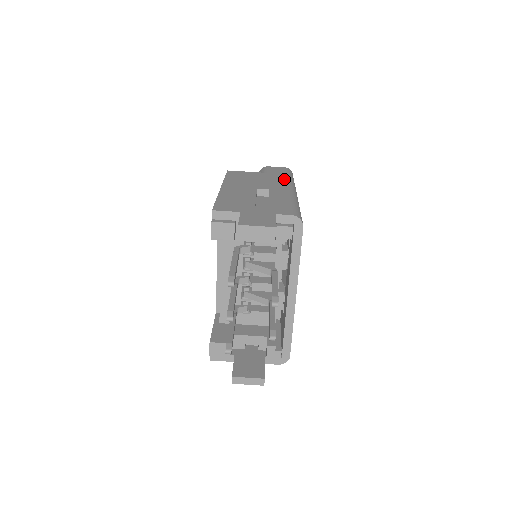
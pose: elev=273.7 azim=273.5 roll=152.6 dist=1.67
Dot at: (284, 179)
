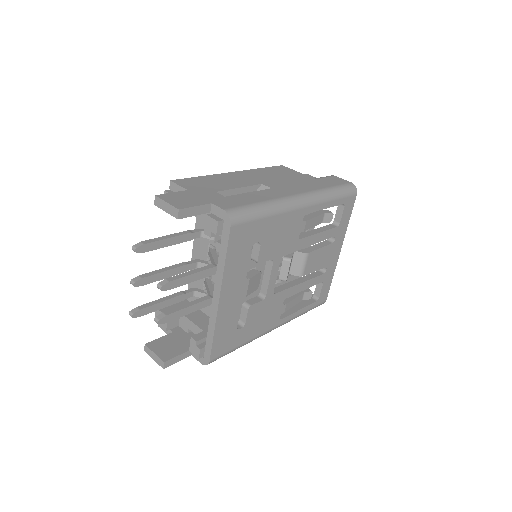
Dot at: (314, 188)
